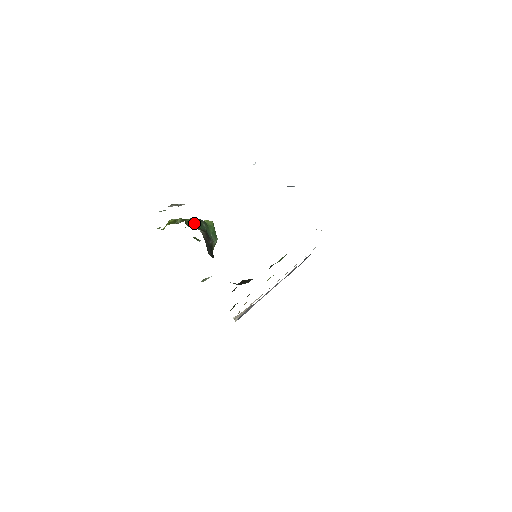
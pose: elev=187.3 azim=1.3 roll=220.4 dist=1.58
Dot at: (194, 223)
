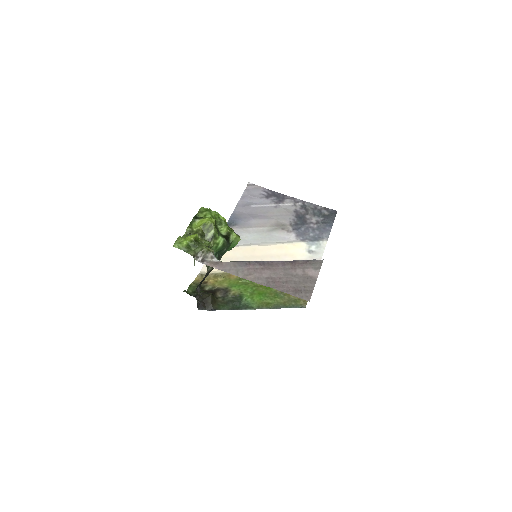
Dot at: (216, 251)
